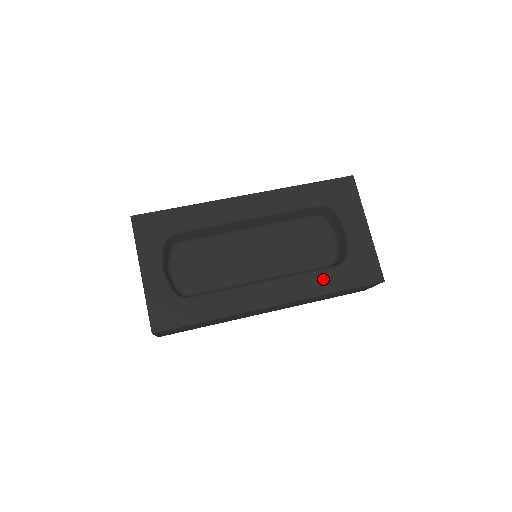
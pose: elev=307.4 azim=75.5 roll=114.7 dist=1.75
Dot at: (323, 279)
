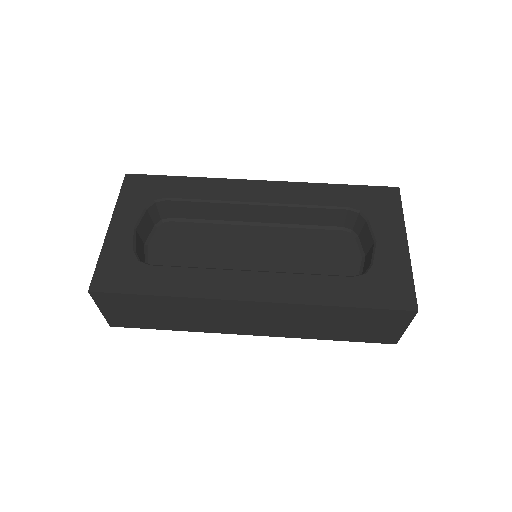
Dot at: (329, 286)
